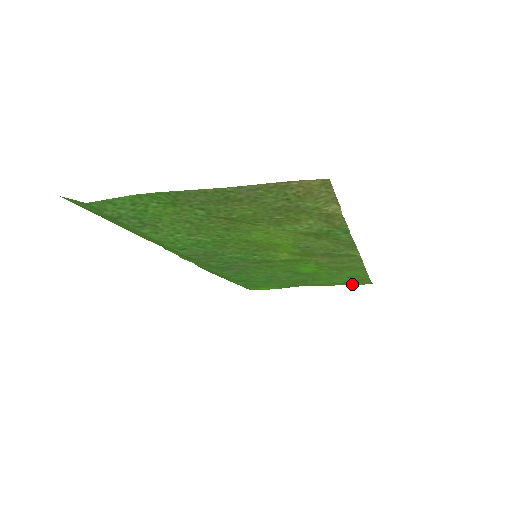
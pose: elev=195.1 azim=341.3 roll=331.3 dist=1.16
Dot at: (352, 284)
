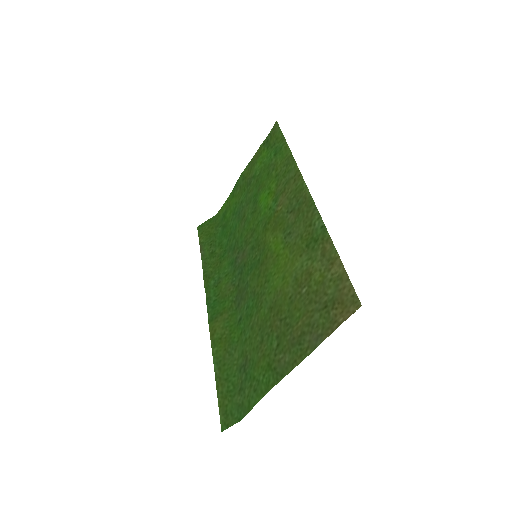
Dot at: (268, 140)
